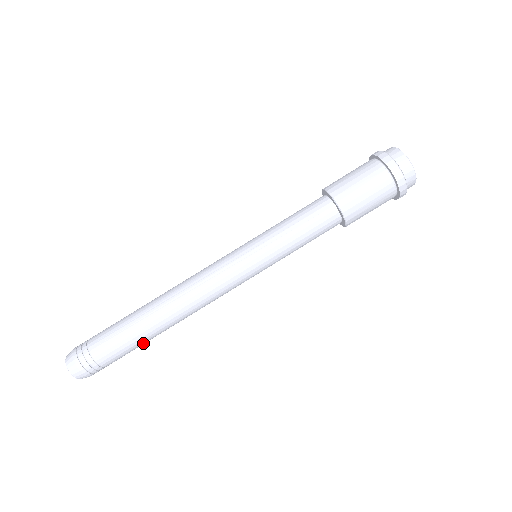
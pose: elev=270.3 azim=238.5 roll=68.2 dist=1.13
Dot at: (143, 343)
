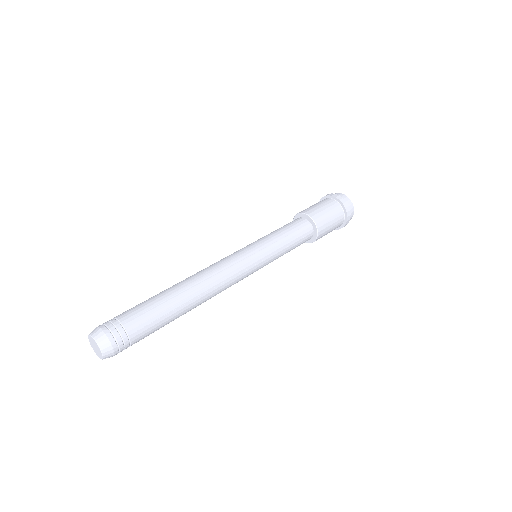
Dot at: occluded
